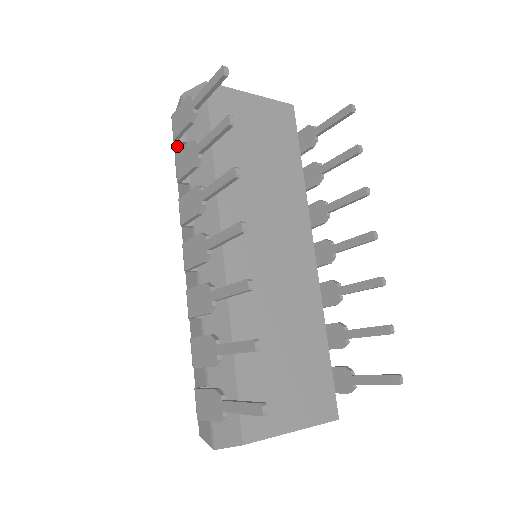
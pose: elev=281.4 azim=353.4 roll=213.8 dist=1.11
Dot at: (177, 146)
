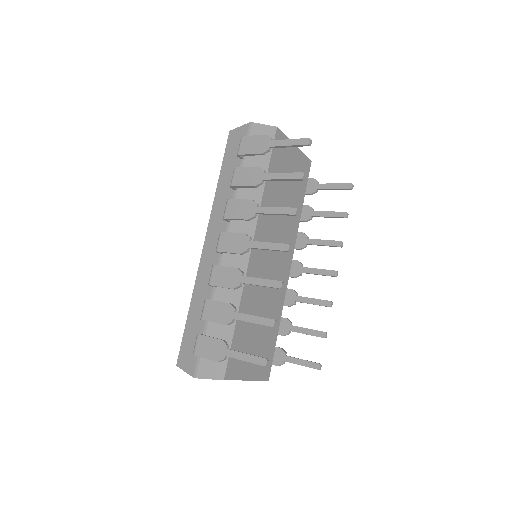
Dot at: (229, 154)
